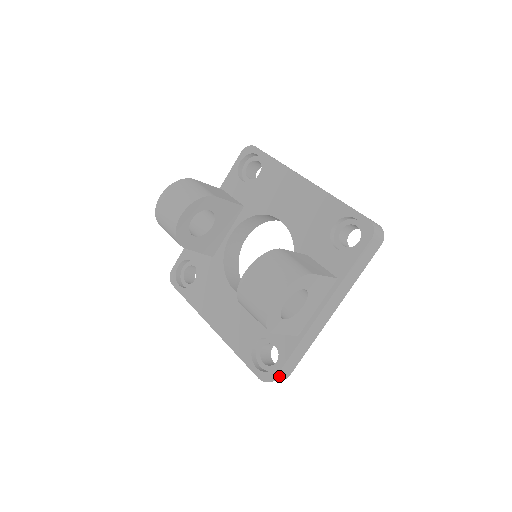
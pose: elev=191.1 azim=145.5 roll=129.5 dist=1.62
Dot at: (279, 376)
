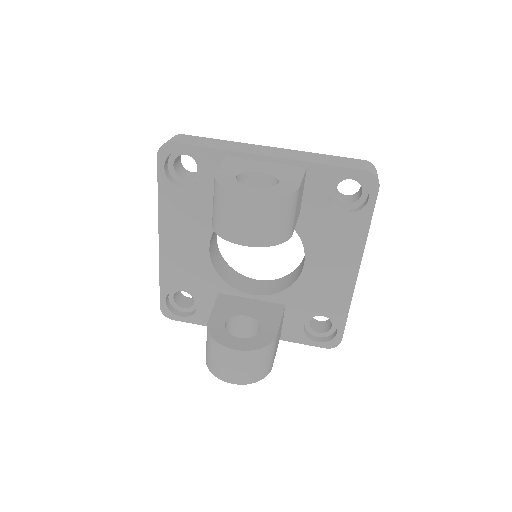
Dot at: occluded
